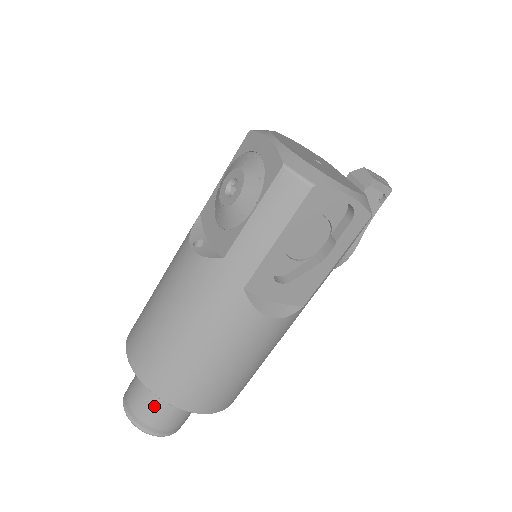
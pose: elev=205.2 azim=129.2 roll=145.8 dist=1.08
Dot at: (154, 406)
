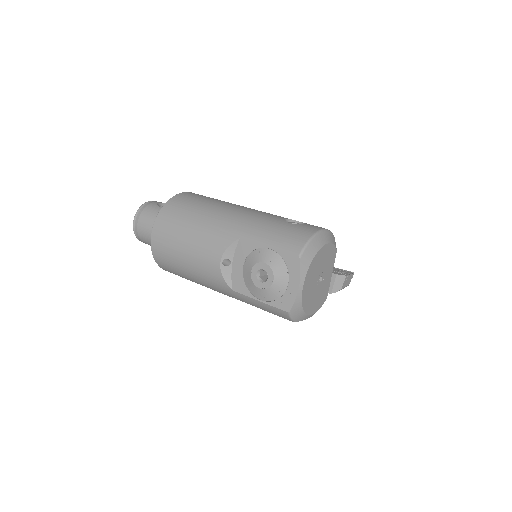
Dot at: occluded
